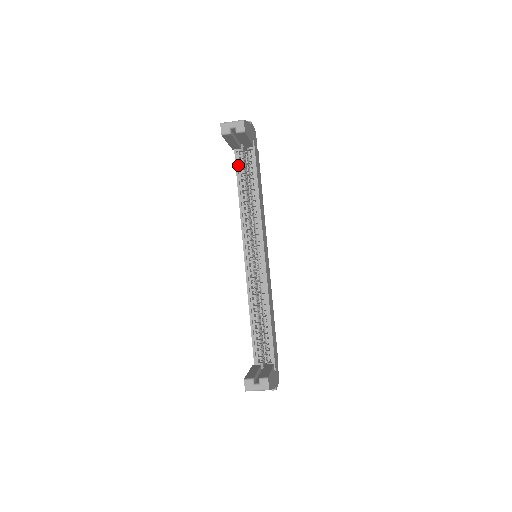
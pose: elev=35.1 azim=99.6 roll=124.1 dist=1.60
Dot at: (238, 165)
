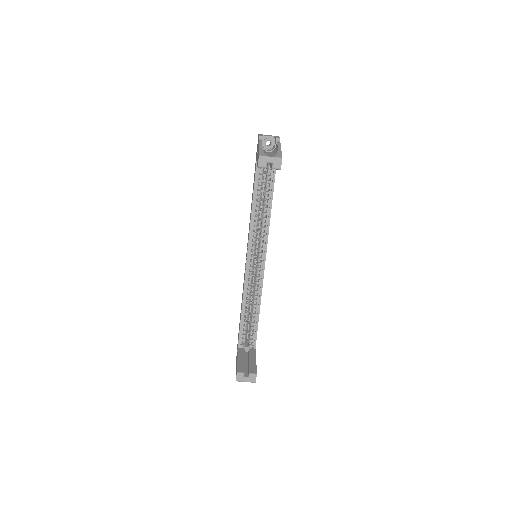
Dot at: (257, 173)
